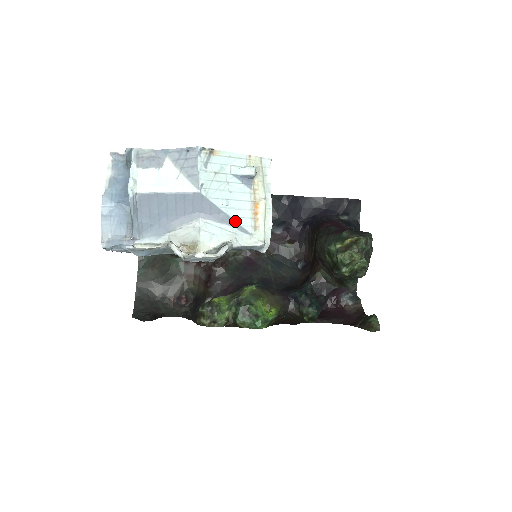
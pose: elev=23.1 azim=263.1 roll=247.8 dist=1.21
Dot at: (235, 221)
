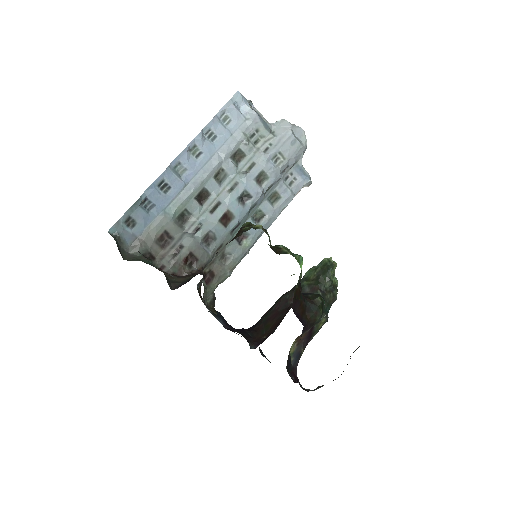
Dot at: occluded
